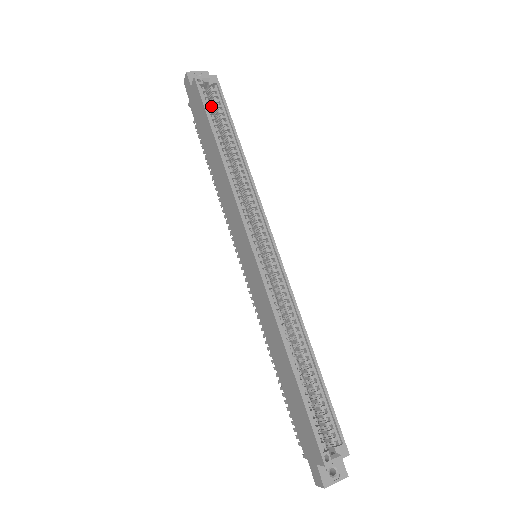
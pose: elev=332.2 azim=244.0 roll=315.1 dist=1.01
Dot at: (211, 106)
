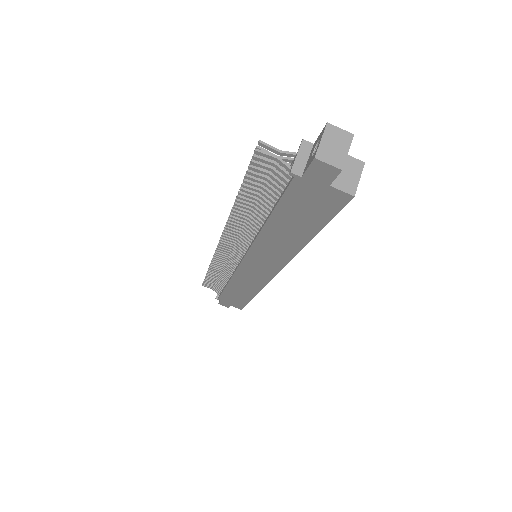
Dot at: occluded
